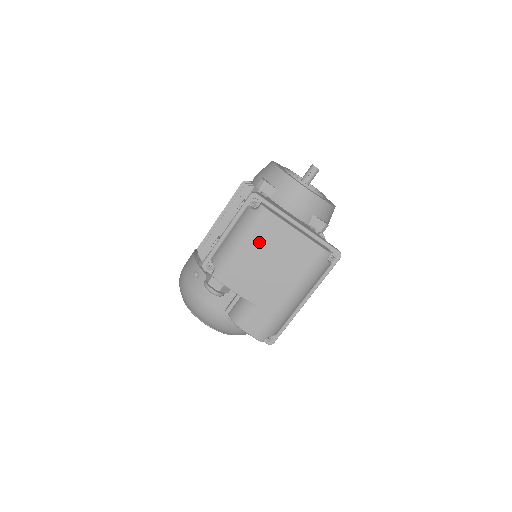
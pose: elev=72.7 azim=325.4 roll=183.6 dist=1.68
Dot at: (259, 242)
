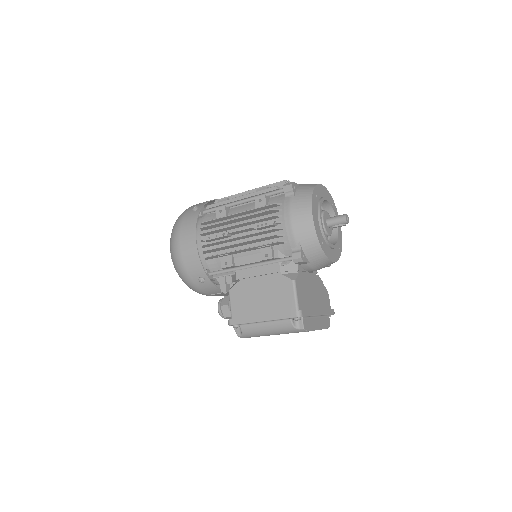
Dot at: occluded
